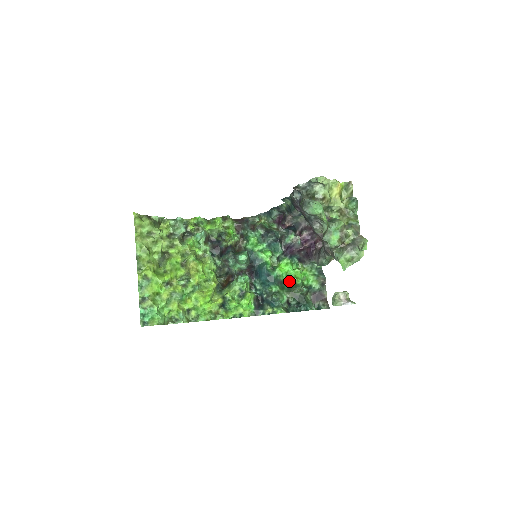
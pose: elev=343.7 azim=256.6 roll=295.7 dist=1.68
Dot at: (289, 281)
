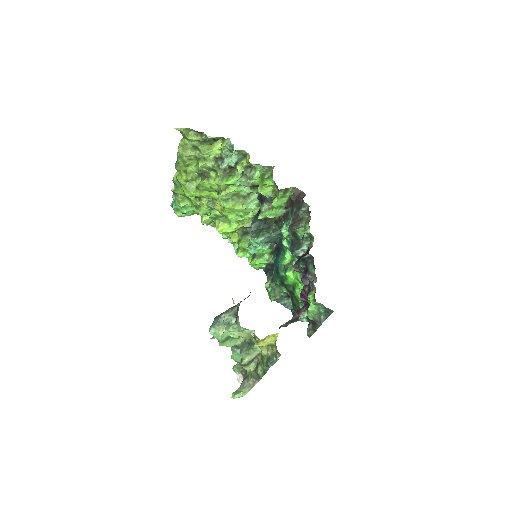
Dot at: (293, 289)
